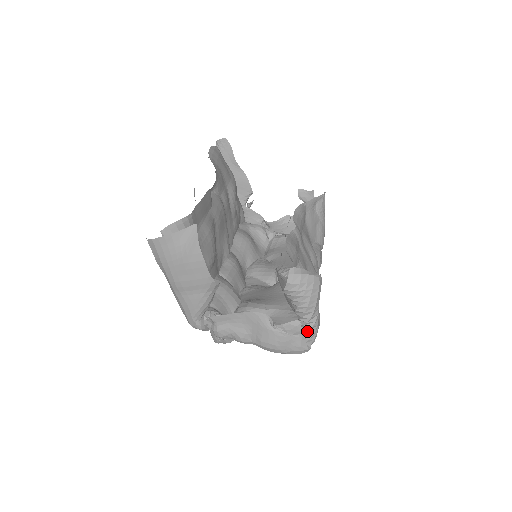
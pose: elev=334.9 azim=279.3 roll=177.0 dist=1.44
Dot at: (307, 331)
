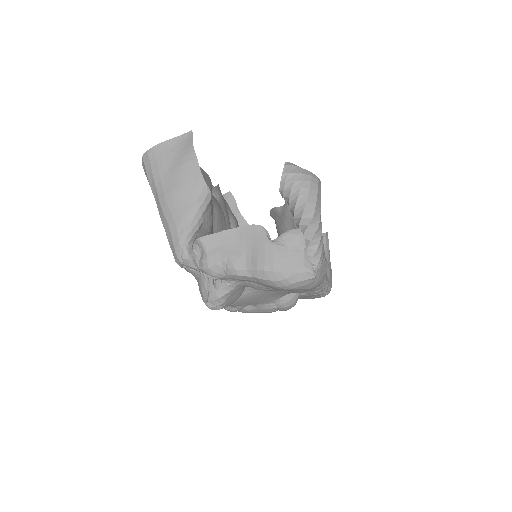
Dot at: (310, 241)
